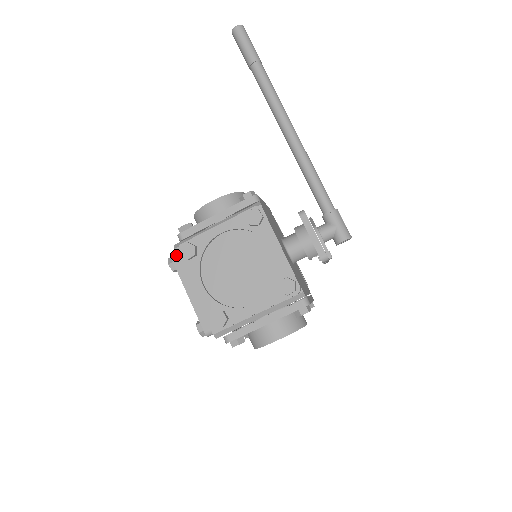
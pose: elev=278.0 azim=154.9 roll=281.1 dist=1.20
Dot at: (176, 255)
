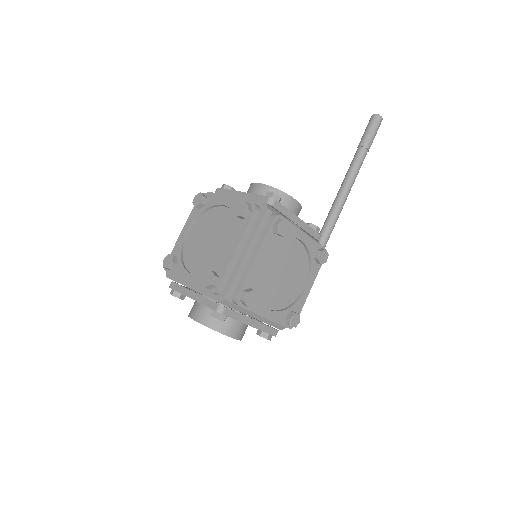
Dot at: (259, 211)
